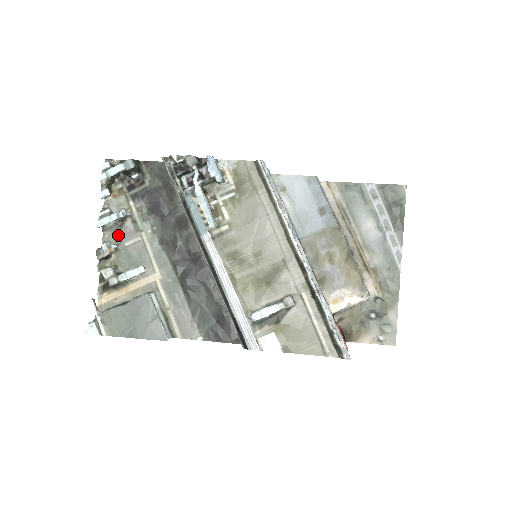
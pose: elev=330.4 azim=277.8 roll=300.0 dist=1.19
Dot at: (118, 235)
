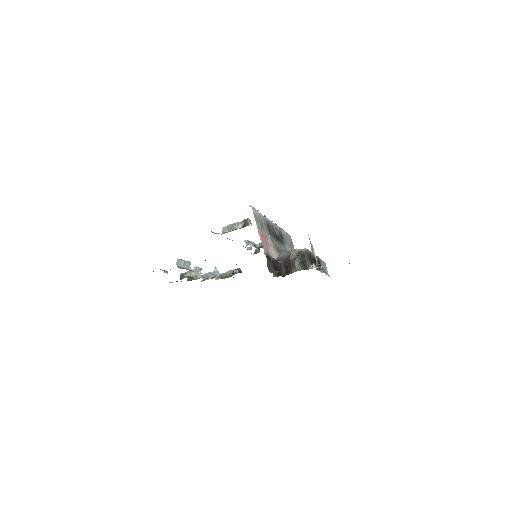
Dot at: occluded
